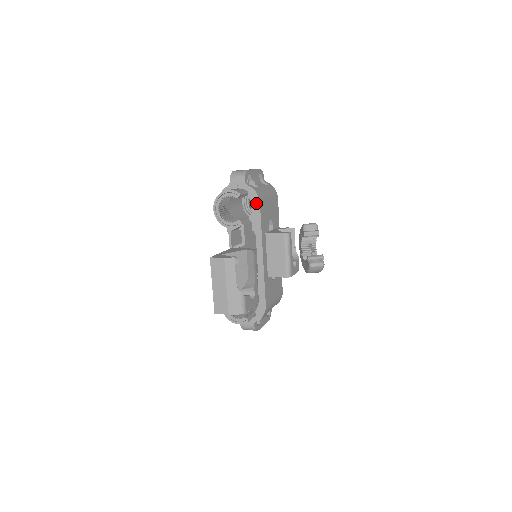
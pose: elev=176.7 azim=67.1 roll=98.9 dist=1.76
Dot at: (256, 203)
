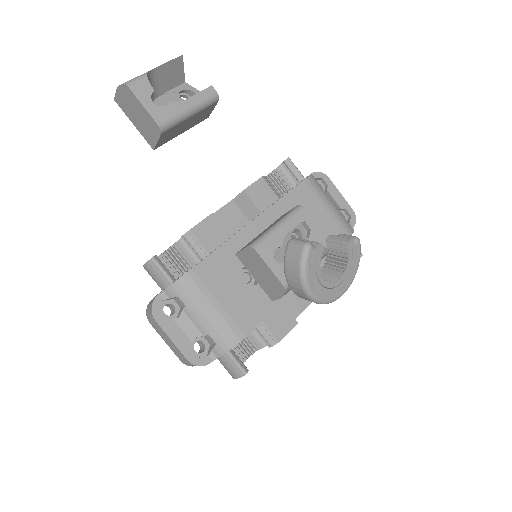
Dot at: (301, 182)
